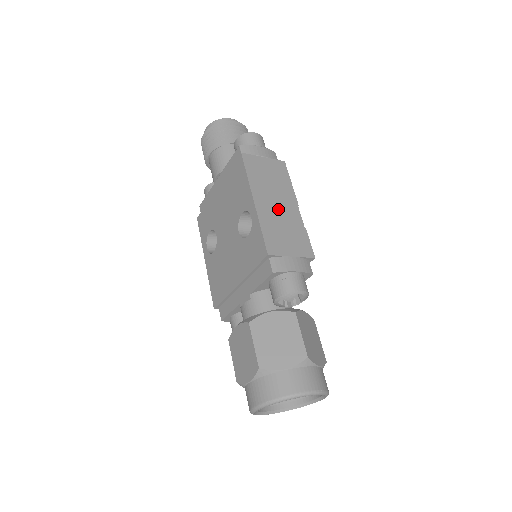
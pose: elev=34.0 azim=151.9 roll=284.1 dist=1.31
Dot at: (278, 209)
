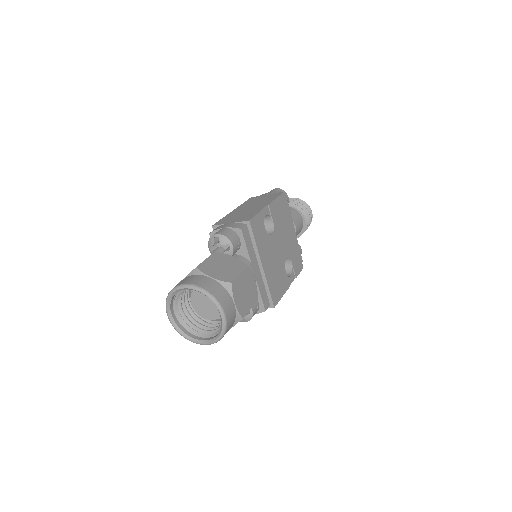
Dot at: (248, 209)
